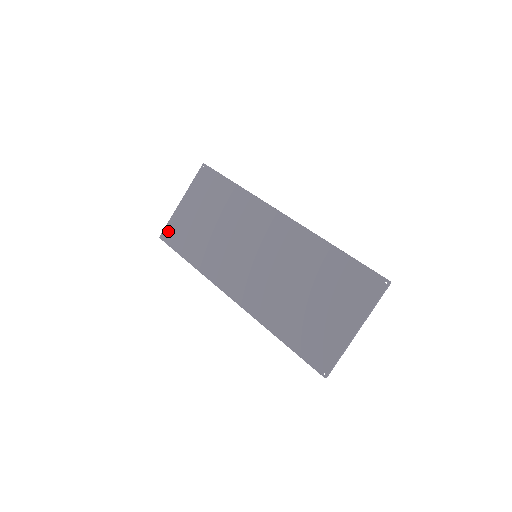
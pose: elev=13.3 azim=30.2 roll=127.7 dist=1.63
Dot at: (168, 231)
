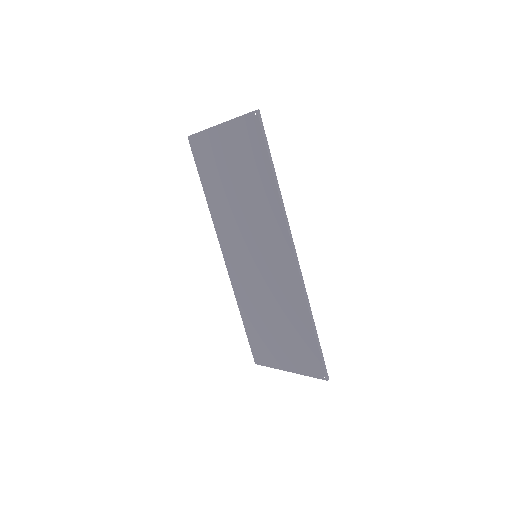
Dot at: (197, 141)
